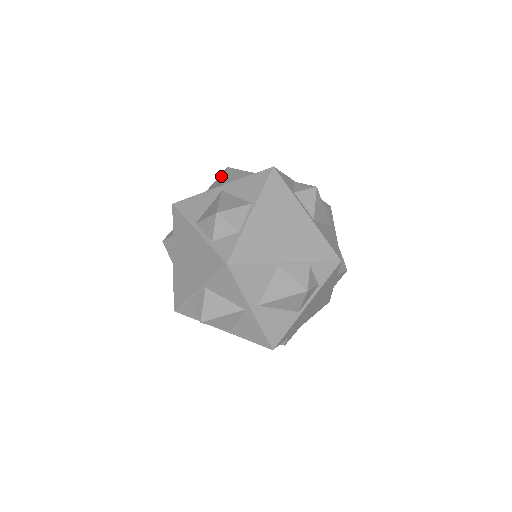
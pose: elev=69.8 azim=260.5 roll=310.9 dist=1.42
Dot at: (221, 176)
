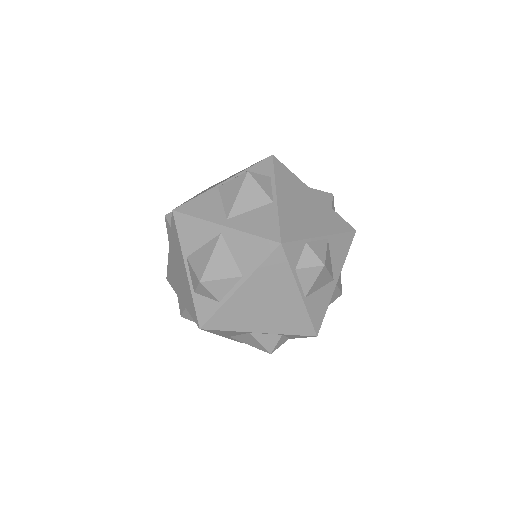
Dot at: occluded
